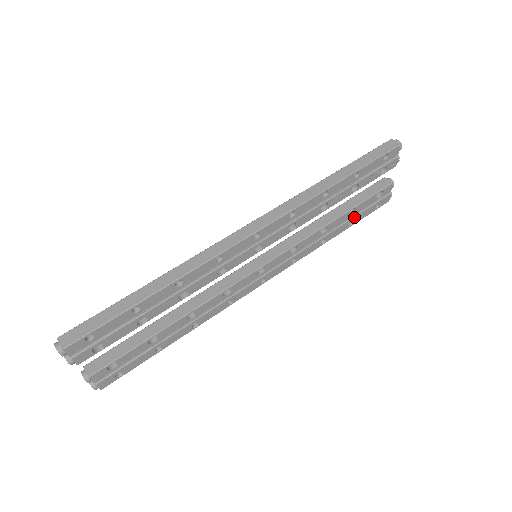
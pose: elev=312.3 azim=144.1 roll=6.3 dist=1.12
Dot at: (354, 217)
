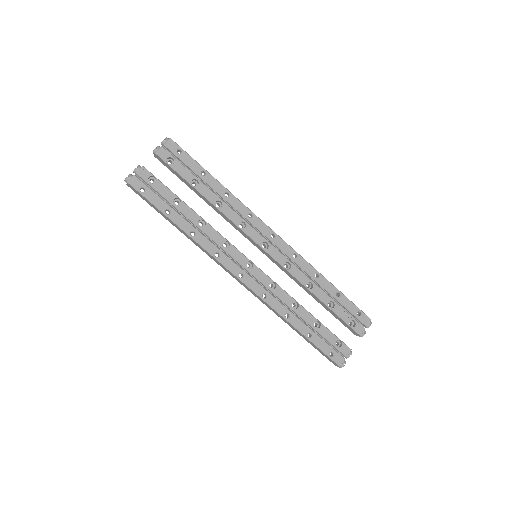
Dot at: (315, 333)
